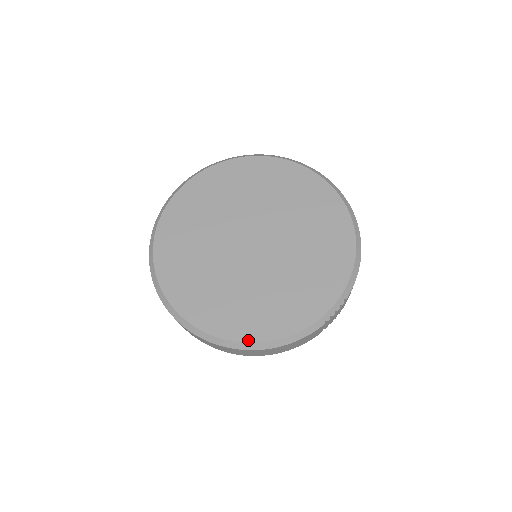
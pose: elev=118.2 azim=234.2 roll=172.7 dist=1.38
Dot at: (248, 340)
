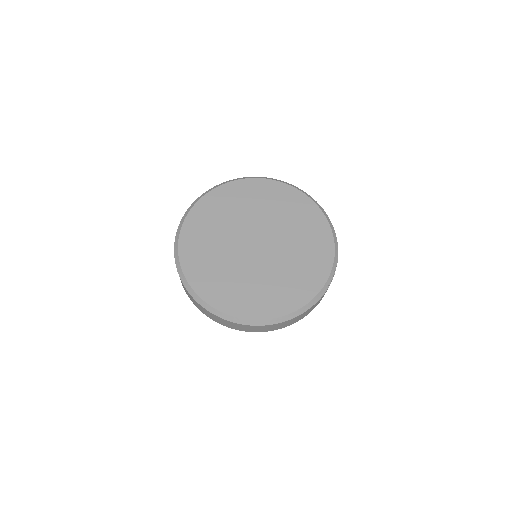
Dot at: (281, 315)
